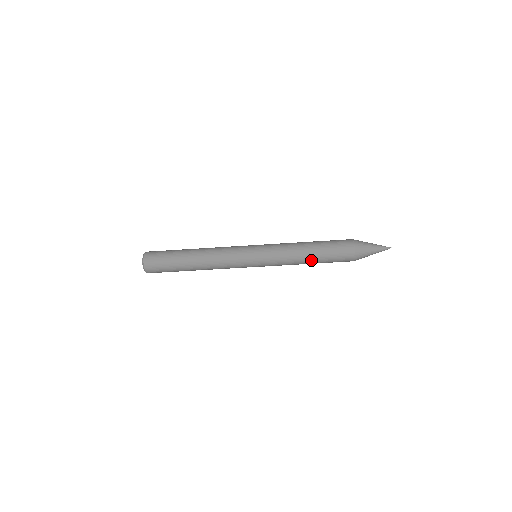
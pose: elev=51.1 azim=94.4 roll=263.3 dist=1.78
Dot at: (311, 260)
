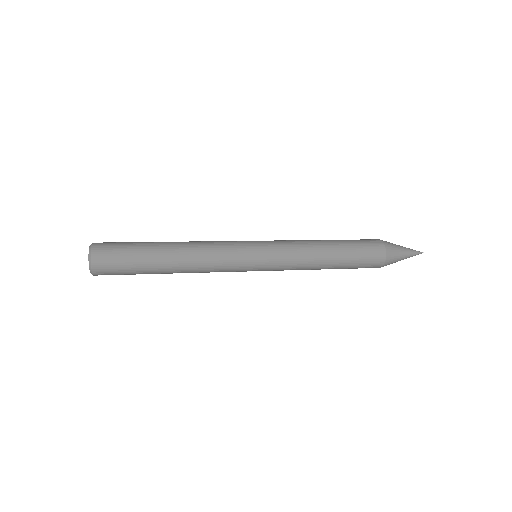
Dot at: occluded
